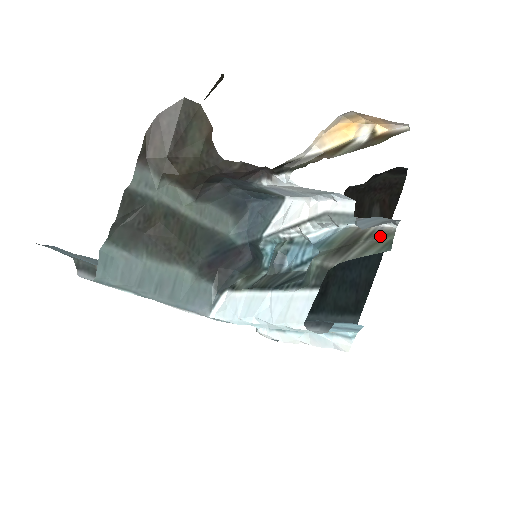
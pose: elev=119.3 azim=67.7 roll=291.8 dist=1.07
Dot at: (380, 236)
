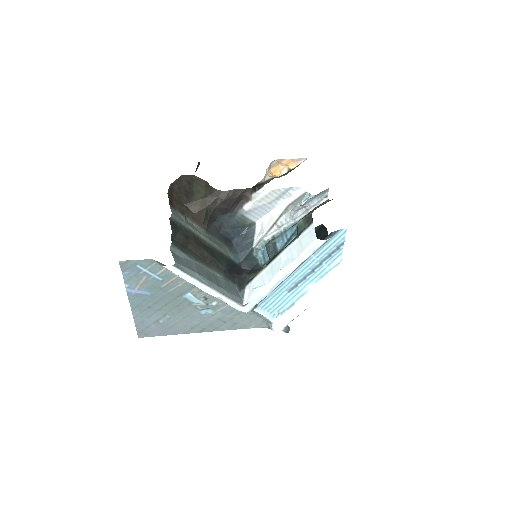
Dot at: (323, 203)
